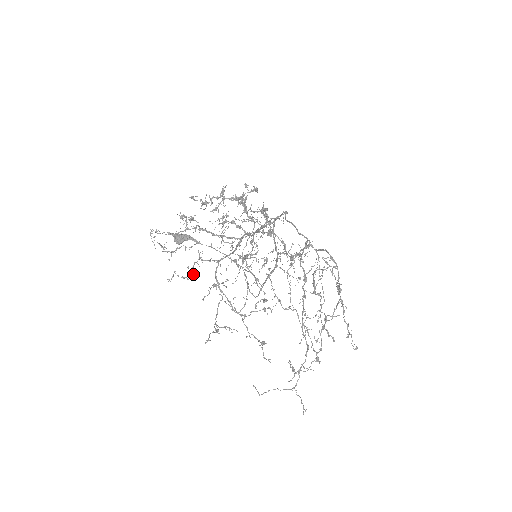
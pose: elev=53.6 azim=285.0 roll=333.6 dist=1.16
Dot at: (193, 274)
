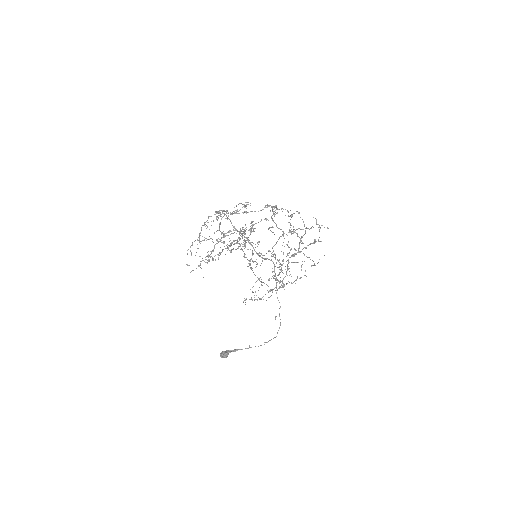
Dot at: (205, 226)
